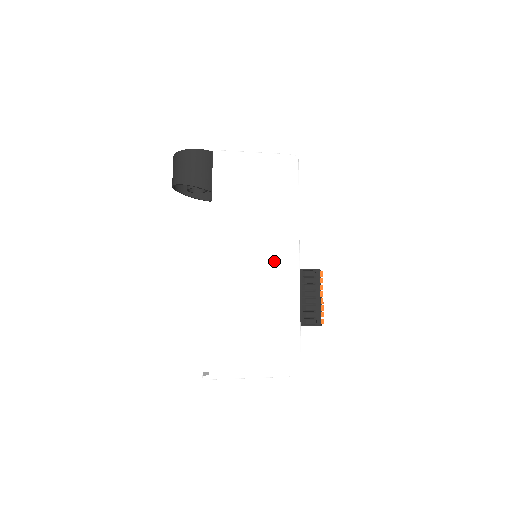
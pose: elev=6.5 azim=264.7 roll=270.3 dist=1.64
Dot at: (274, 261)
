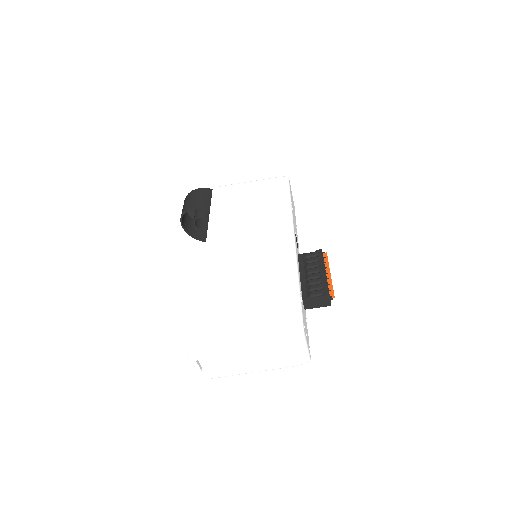
Dot at: (267, 242)
